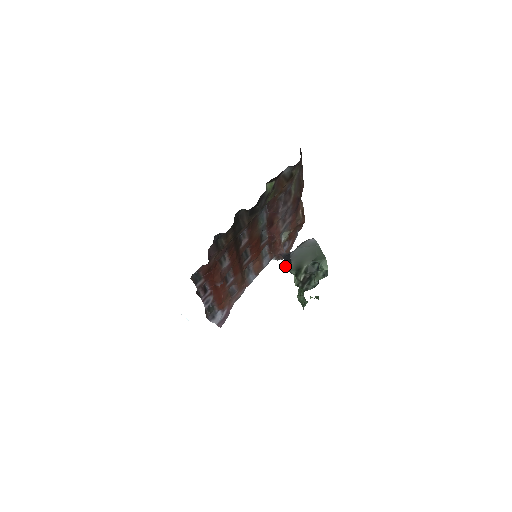
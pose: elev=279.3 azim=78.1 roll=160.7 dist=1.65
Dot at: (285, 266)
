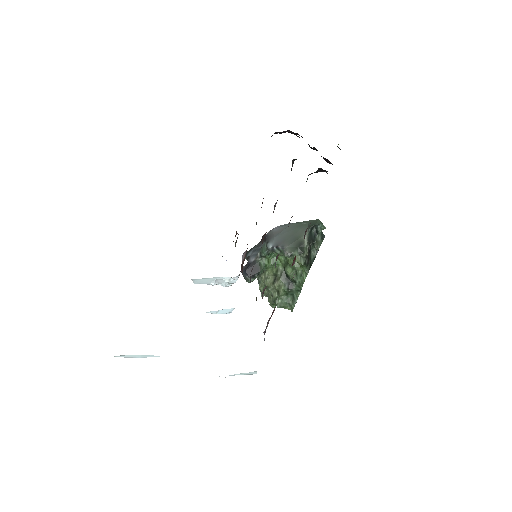
Dot at: (249, 281)
